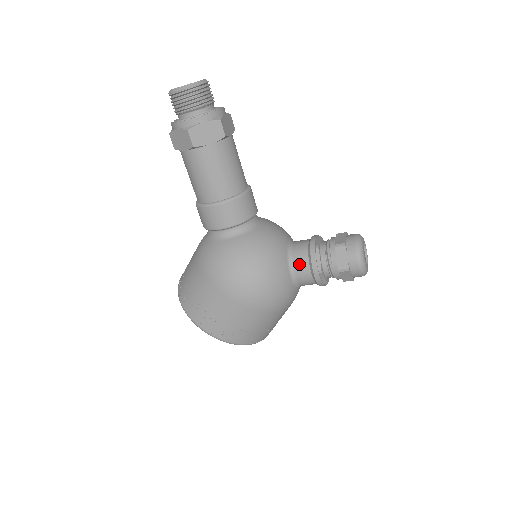
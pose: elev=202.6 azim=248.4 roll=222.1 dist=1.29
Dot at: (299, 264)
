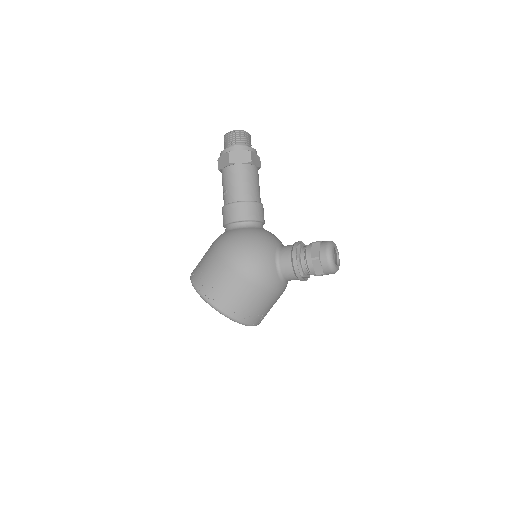
Dot at: (284, 254)
